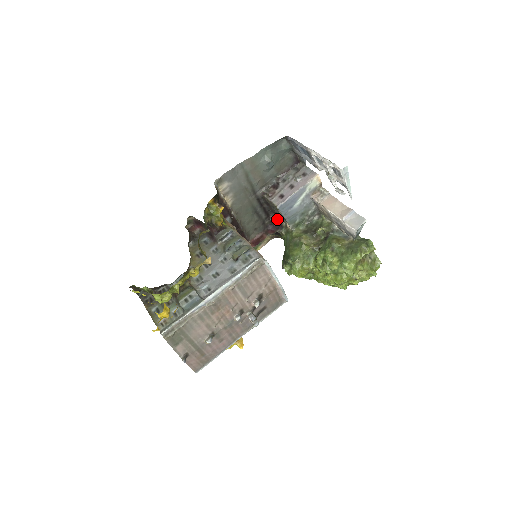
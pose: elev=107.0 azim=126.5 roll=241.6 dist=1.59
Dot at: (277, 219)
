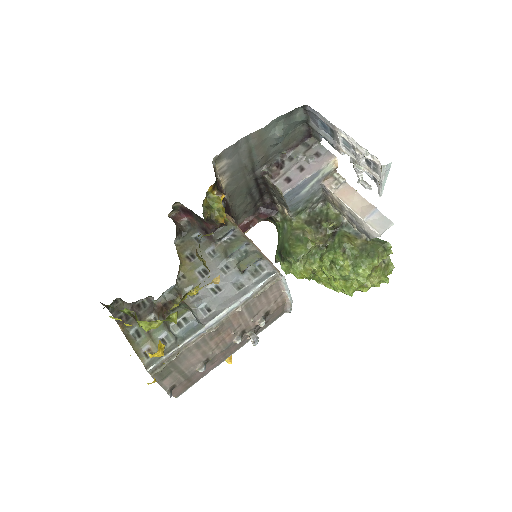
Dot at: (272, 201)
